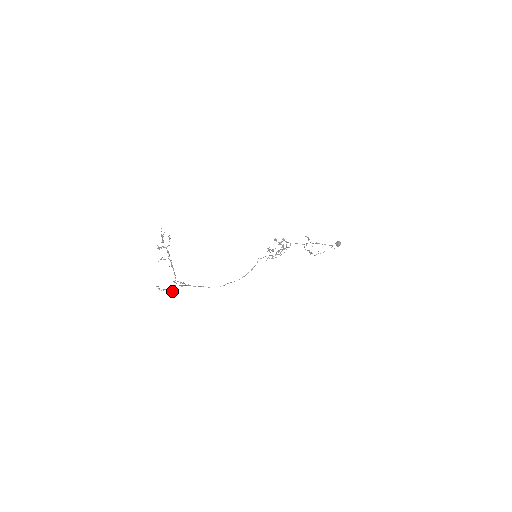
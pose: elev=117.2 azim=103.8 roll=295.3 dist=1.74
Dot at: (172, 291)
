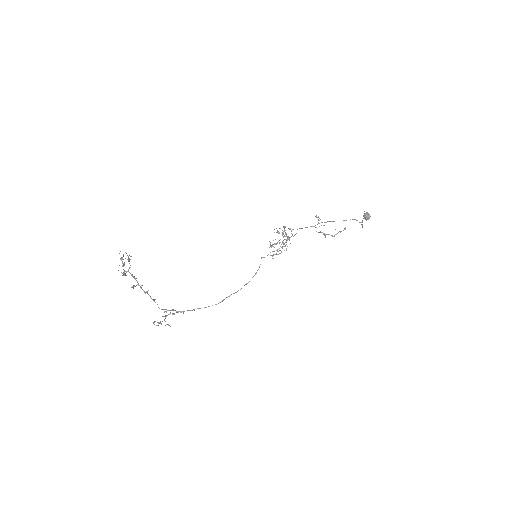
Dot at: occluded
